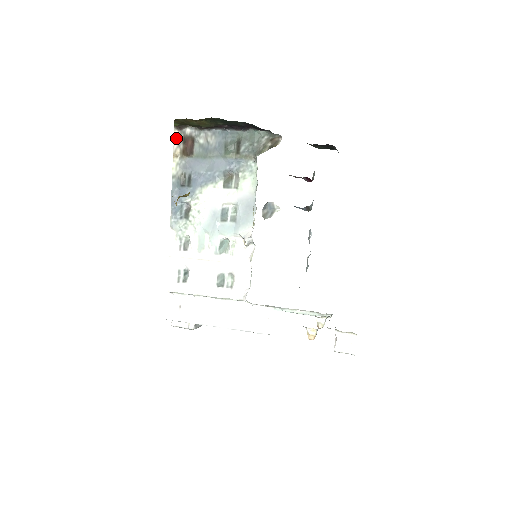
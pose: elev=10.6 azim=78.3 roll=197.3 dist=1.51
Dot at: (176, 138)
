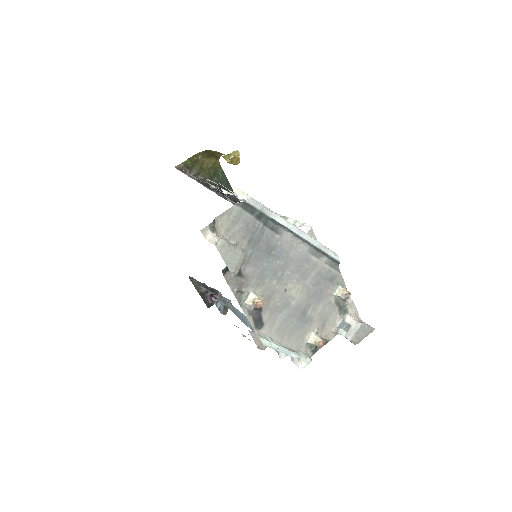
Dot at: occluded
